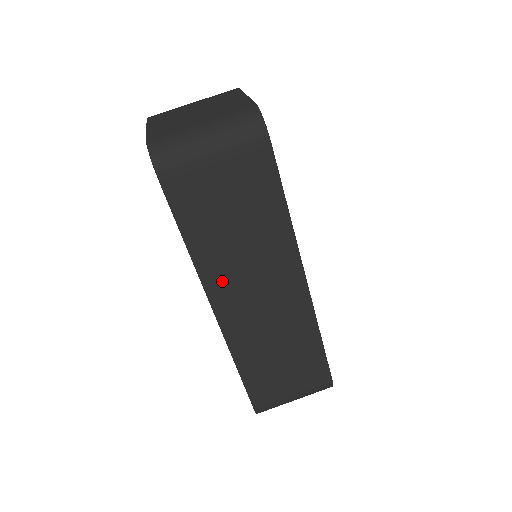
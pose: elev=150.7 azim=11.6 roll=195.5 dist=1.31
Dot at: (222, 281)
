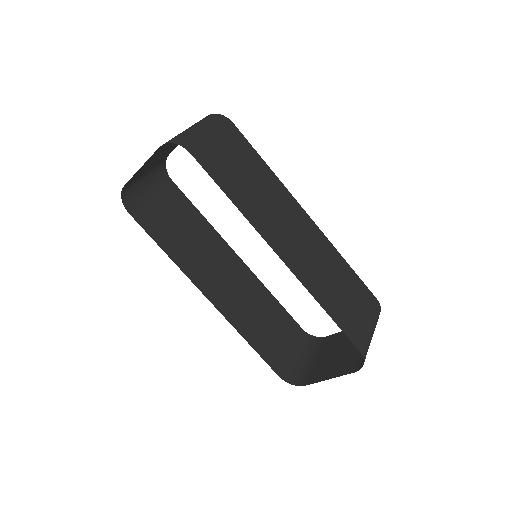
Dot at: (267, 226)
